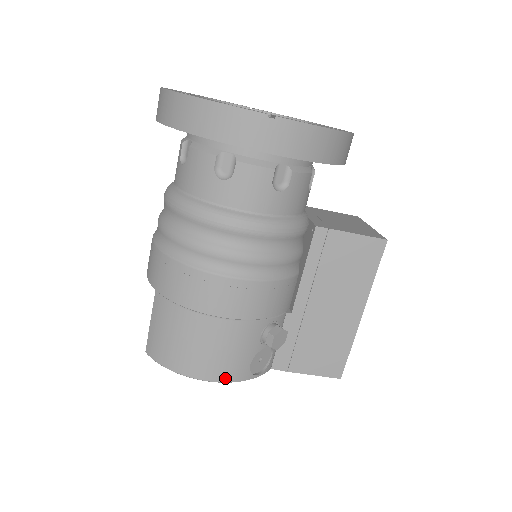
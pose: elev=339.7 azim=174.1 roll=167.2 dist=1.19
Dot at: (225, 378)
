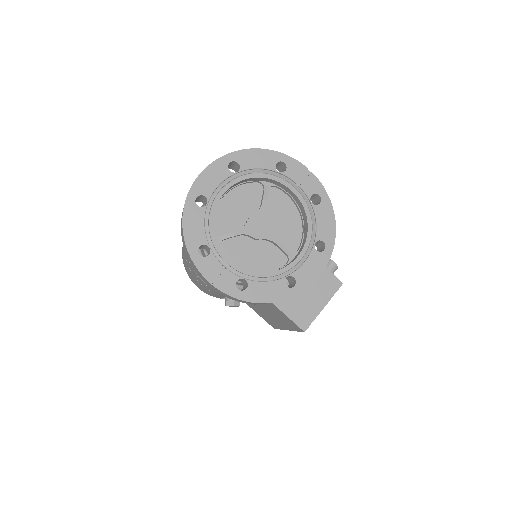
Dot at: (205, 292)
